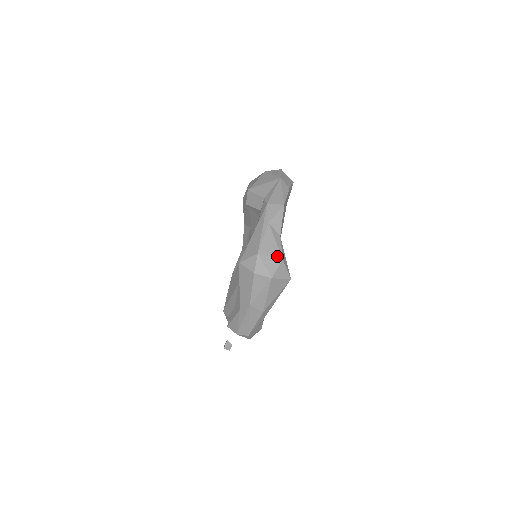
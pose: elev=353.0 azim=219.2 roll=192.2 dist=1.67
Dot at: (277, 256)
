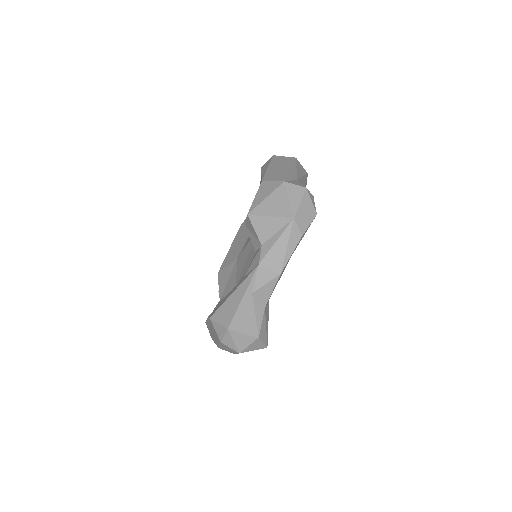
Dot at: (252, 333)
